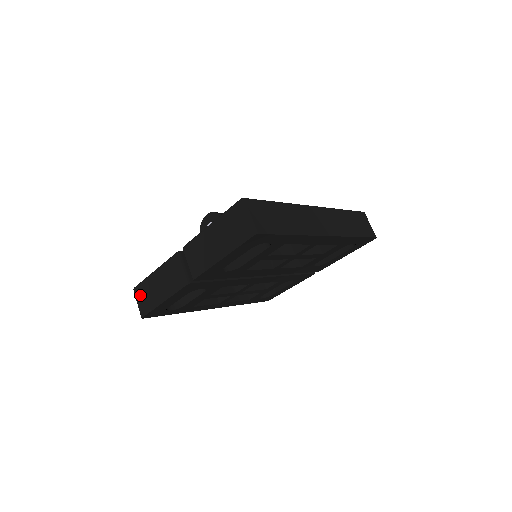
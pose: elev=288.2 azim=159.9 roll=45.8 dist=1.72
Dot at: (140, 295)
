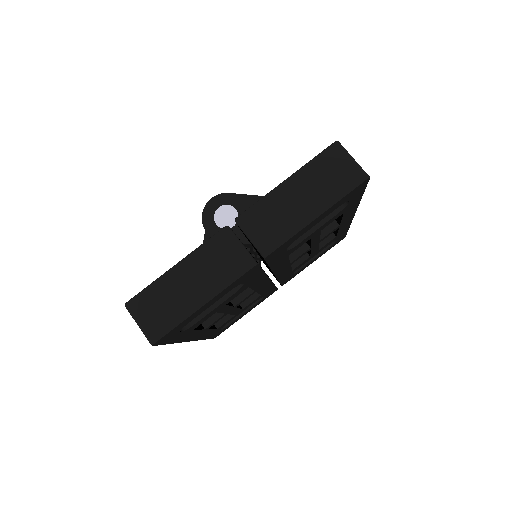
Dot at: (145, 309)
